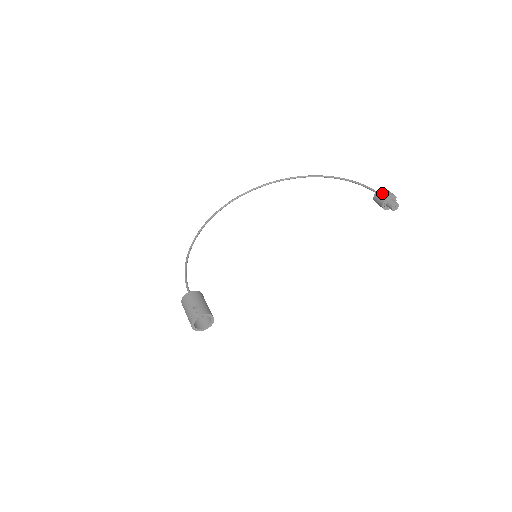
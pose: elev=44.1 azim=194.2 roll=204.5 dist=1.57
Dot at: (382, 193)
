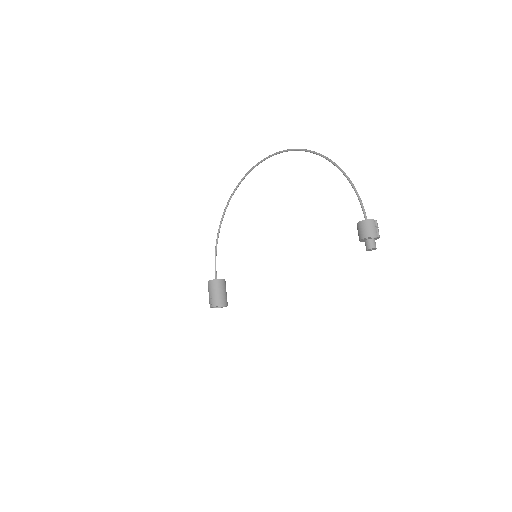
Dot at: (359, 230)
